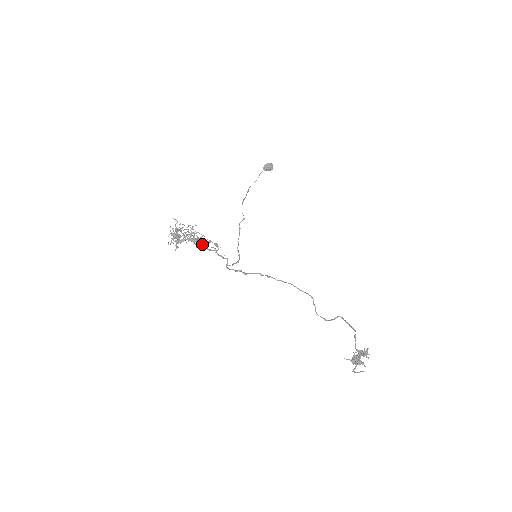
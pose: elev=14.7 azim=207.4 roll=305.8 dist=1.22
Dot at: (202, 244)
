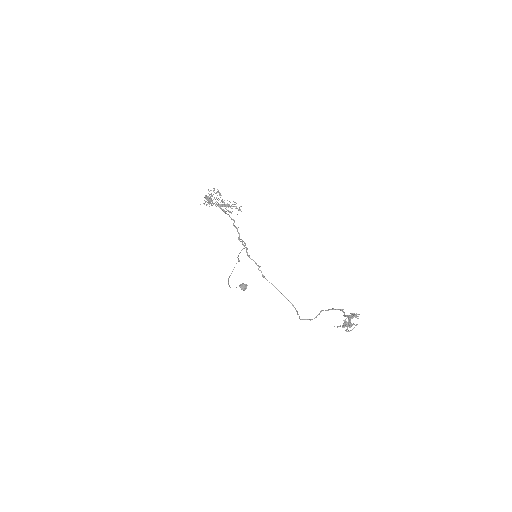
Dot at: occluded
